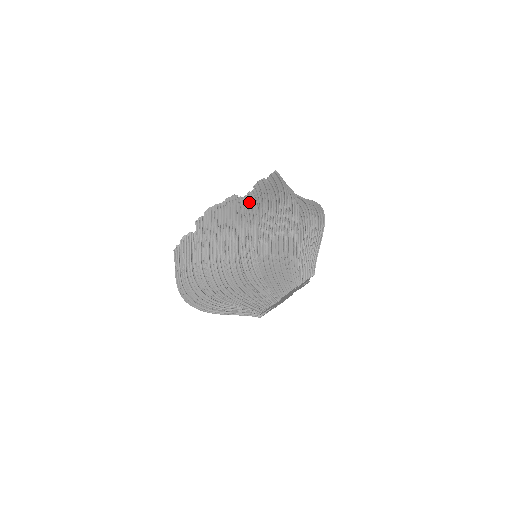
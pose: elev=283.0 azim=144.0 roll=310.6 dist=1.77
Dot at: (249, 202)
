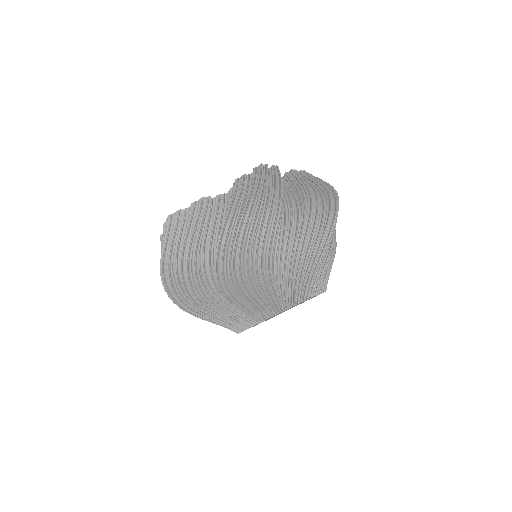
Dot at: occluded
